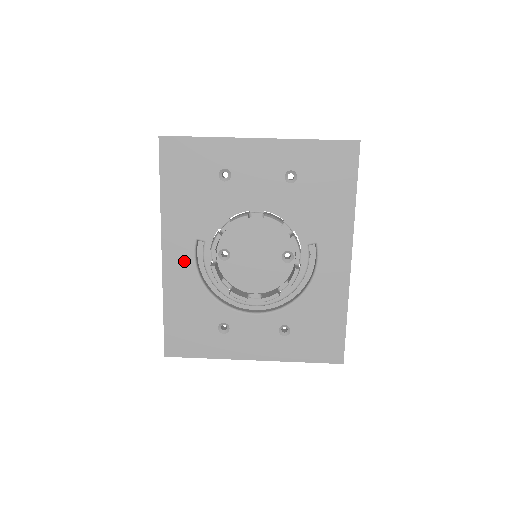
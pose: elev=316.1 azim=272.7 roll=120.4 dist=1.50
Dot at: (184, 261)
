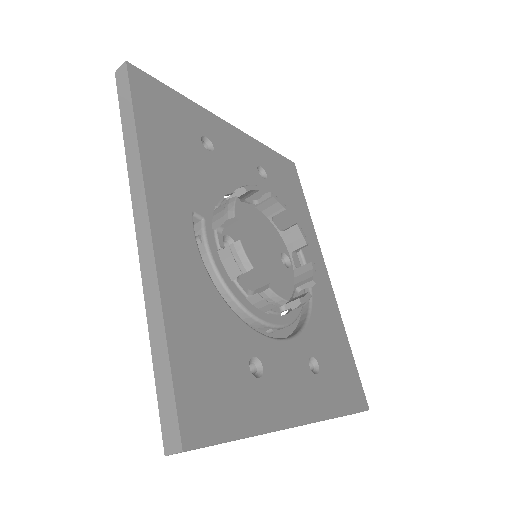
Dot at: (183, 242)
